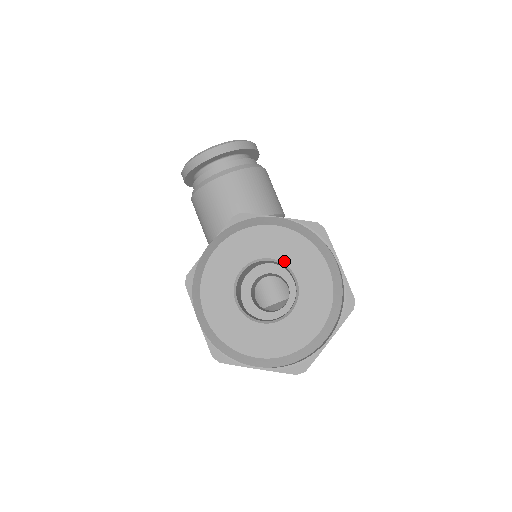
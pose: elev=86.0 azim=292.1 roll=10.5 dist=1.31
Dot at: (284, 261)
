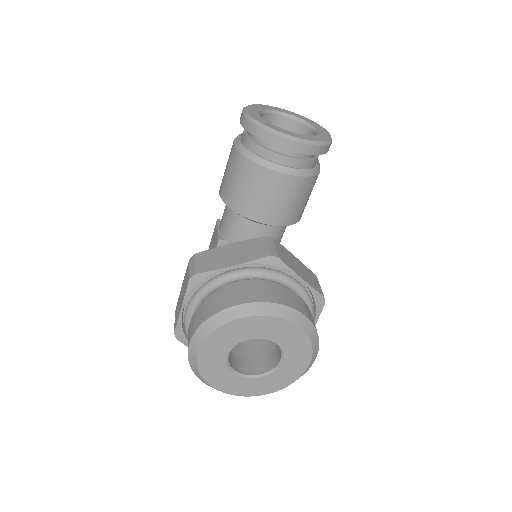
Dot at: (284, 350)
